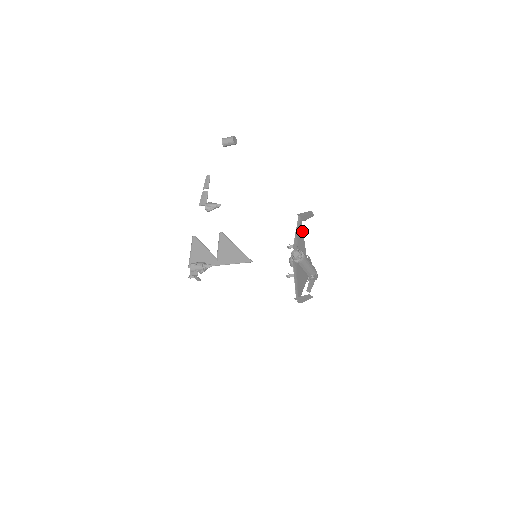
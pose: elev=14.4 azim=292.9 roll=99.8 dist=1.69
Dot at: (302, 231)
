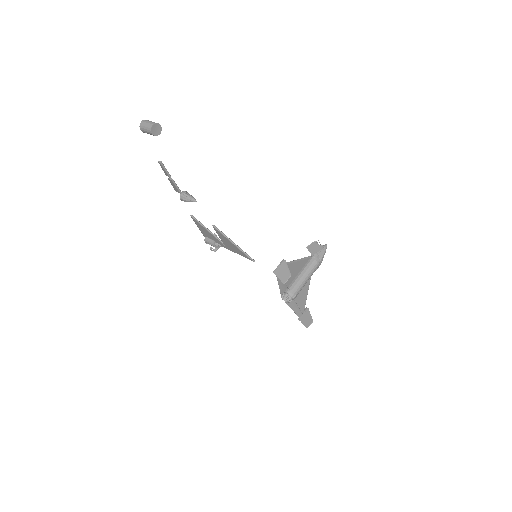
Dot at: occluded
